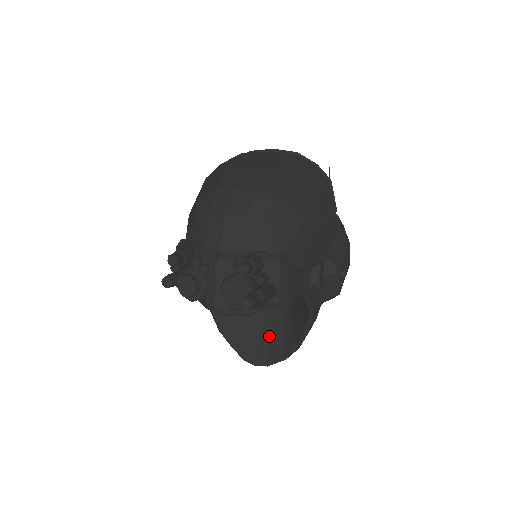
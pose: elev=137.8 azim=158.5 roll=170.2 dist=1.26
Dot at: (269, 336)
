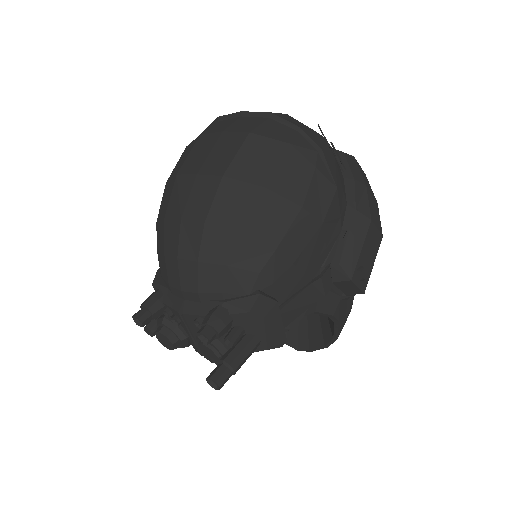
Dot at: (306, 320)
